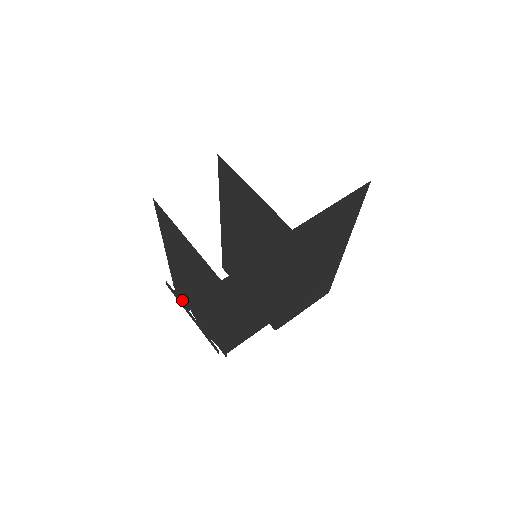
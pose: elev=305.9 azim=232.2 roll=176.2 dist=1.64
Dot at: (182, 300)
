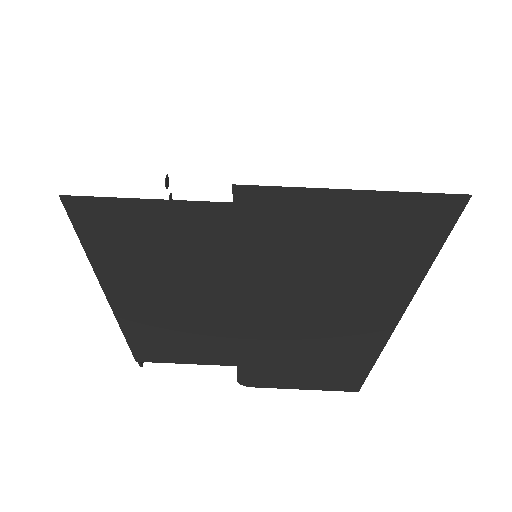
Dot at: occluded
